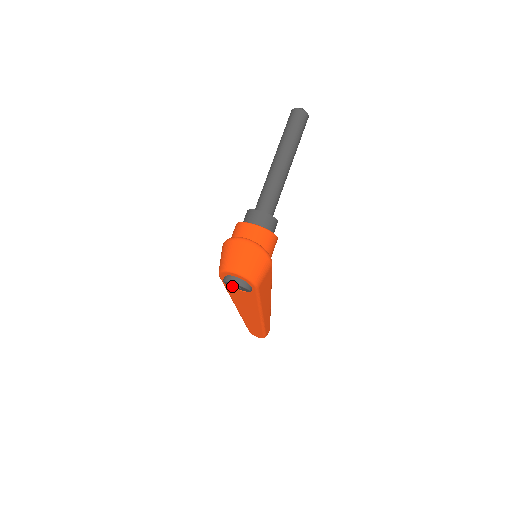
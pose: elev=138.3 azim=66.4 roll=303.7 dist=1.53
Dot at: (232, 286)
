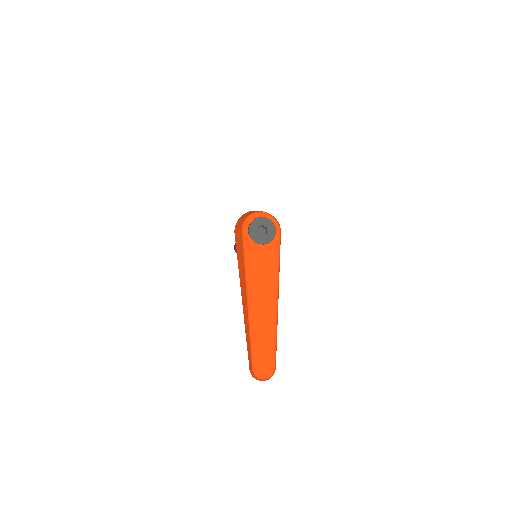
Dot at: (255, 236)
